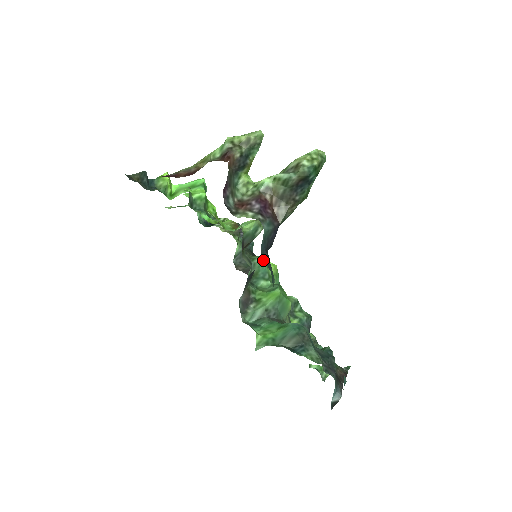
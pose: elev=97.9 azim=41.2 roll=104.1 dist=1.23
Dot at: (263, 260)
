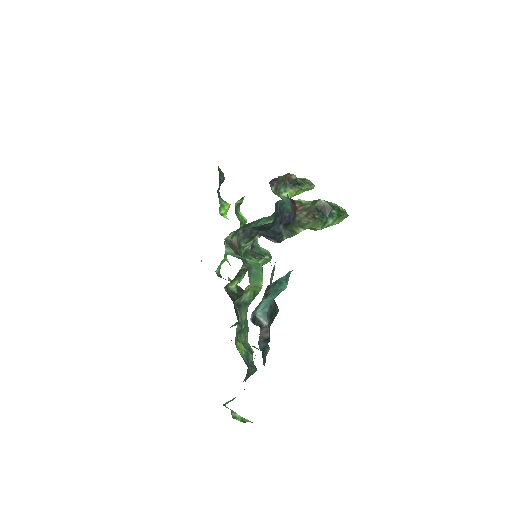
Dot at: occluded
